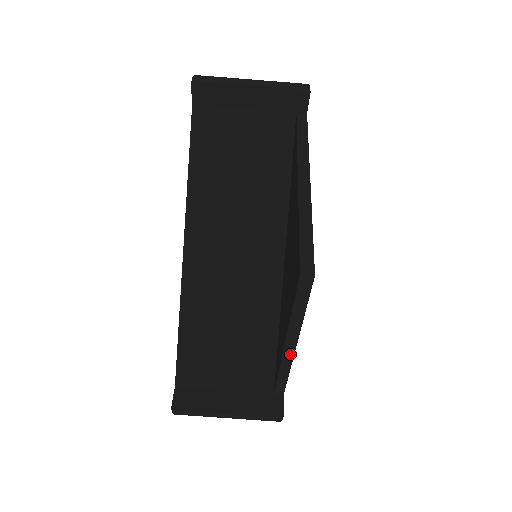
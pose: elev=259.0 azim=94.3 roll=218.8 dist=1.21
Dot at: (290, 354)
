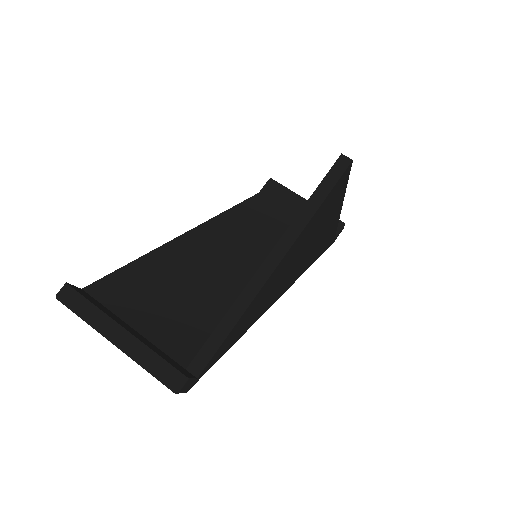
Dot at: (264, 277)
